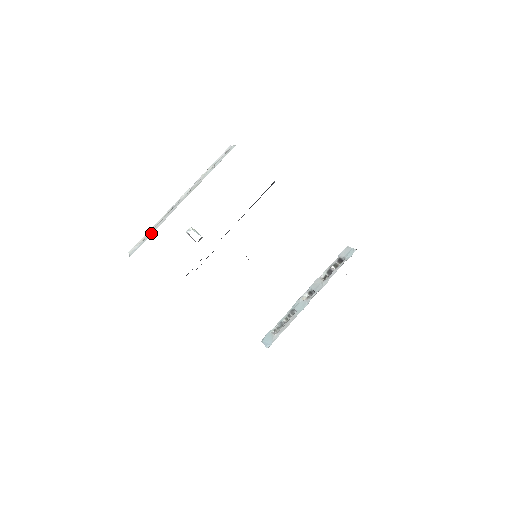
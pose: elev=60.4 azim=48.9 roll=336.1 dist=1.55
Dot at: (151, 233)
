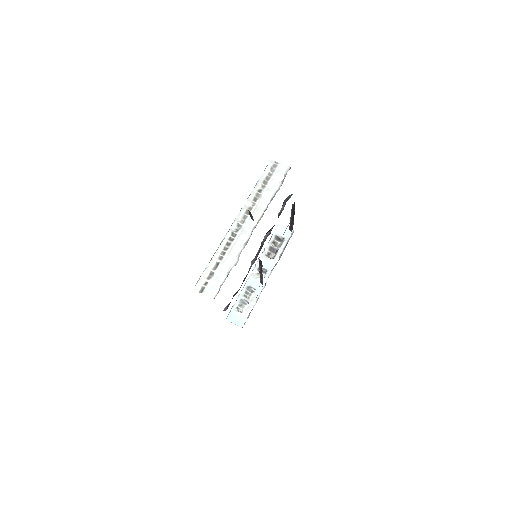
Dot at: (228, 268)
